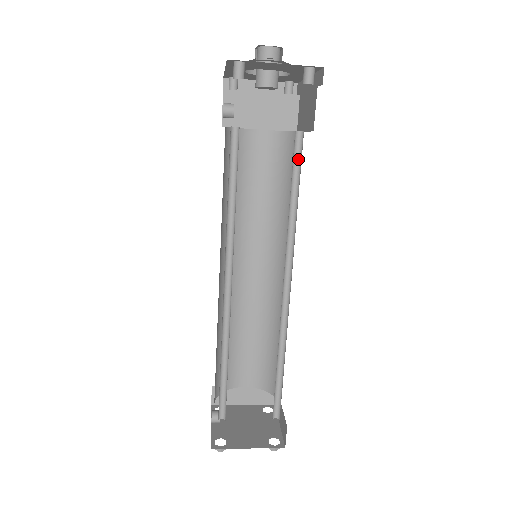
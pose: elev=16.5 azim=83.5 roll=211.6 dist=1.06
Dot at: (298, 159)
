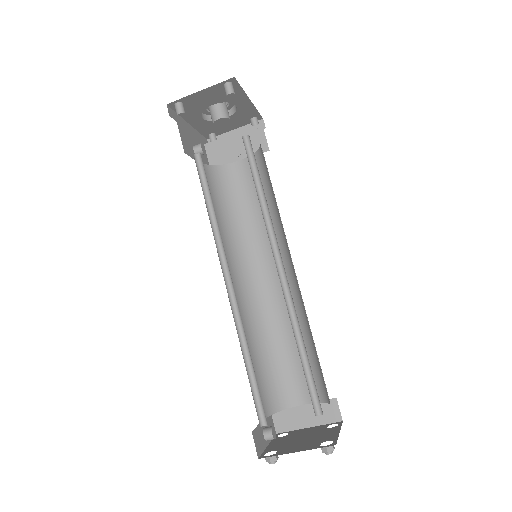
Dot at: (253, 157)
